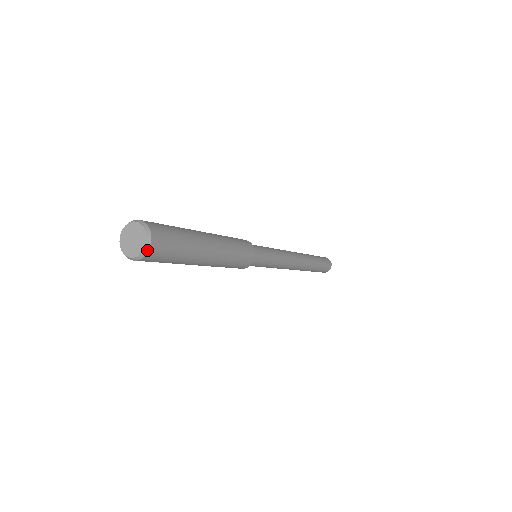
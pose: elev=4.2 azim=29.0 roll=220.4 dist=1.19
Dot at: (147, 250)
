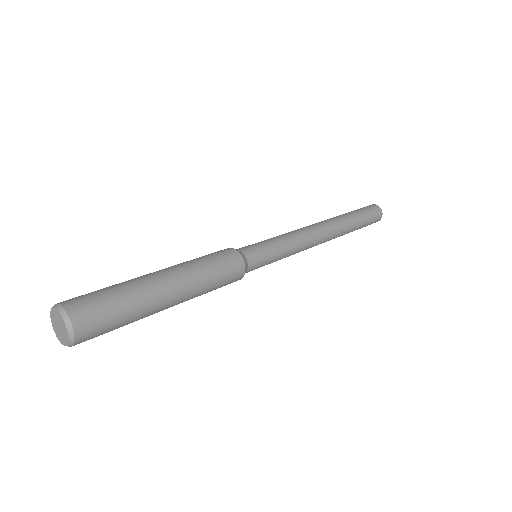
Dot at: (72, 342)
